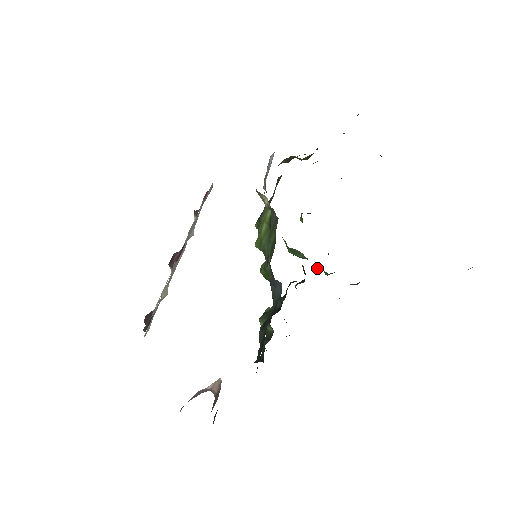
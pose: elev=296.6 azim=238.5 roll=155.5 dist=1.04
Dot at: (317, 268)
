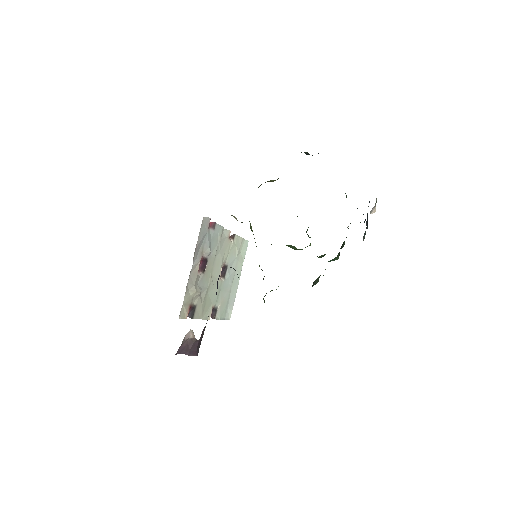
Dot at: occluded
